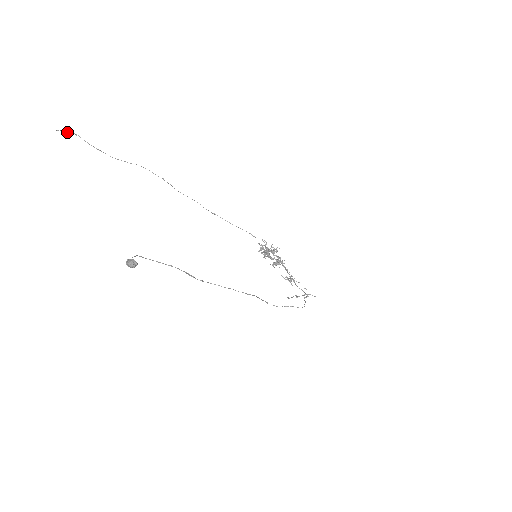
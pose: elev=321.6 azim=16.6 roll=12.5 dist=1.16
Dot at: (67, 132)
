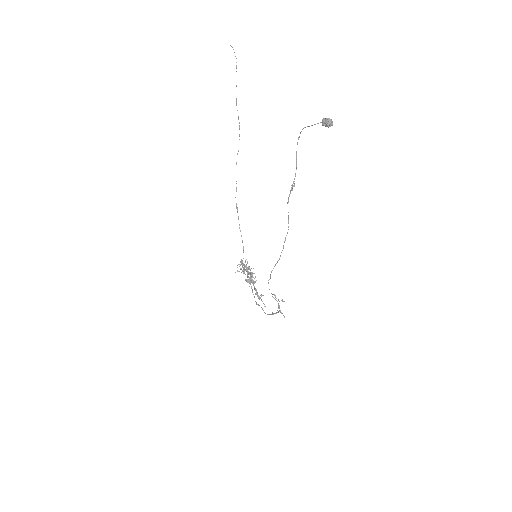
Dot at: occluded
